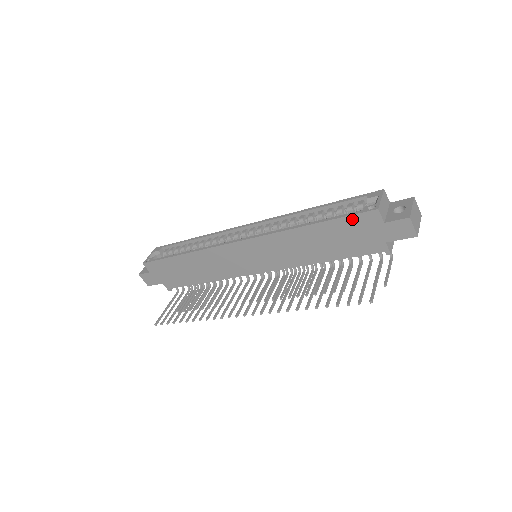
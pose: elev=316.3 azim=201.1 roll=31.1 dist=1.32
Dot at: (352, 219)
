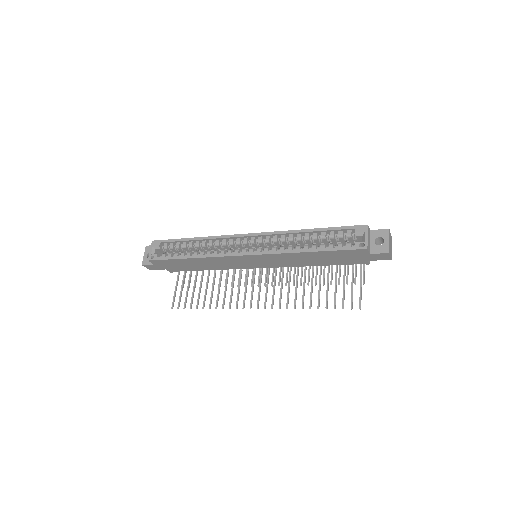
Dot at: (346, 251)
